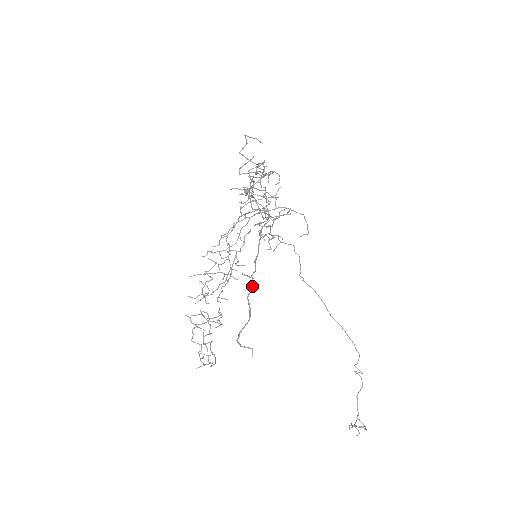
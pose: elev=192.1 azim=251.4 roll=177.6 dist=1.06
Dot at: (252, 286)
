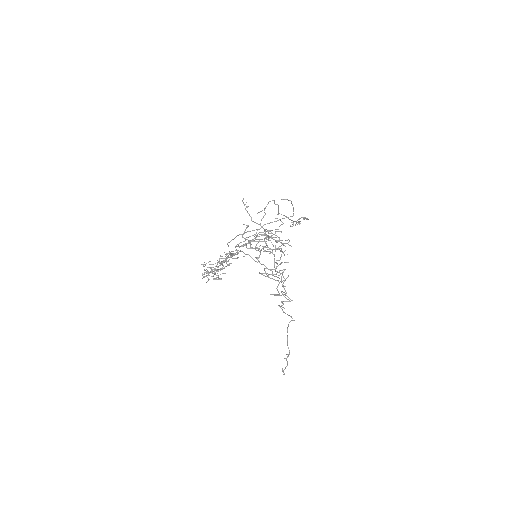
Dot at: (288, 356)
